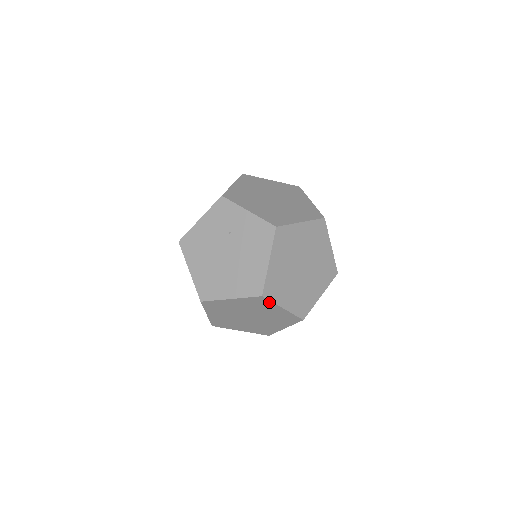
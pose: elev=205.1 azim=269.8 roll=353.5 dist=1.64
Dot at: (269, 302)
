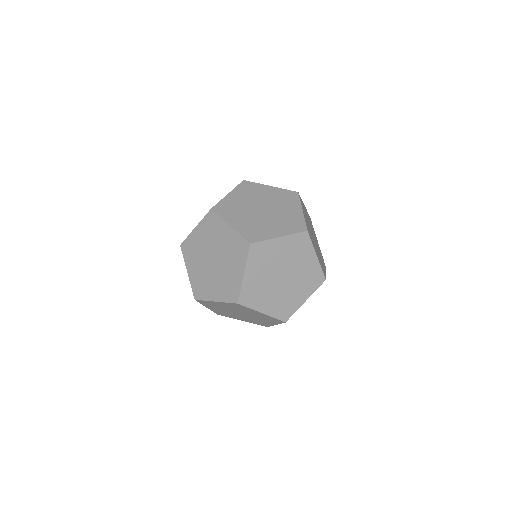
Dot at: (279, 322)
